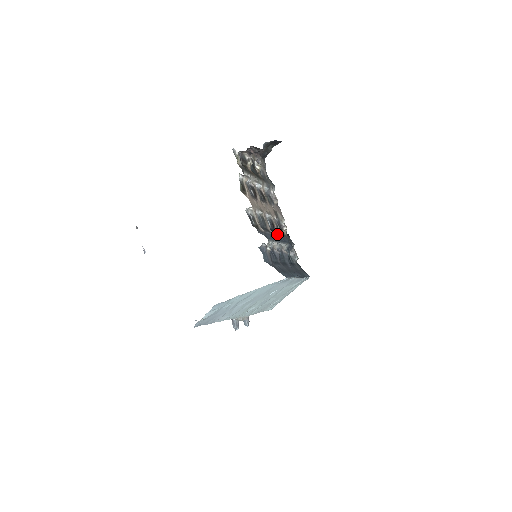
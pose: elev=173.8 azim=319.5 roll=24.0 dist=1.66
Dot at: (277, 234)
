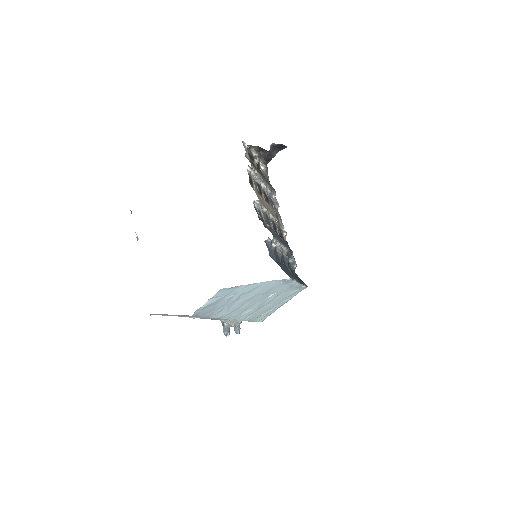
Dot at: (279, 236)
